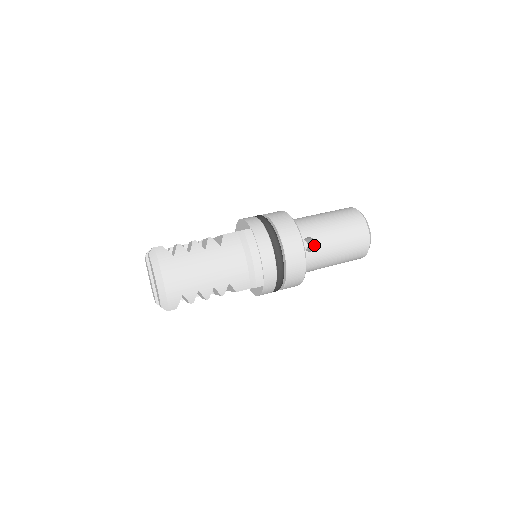
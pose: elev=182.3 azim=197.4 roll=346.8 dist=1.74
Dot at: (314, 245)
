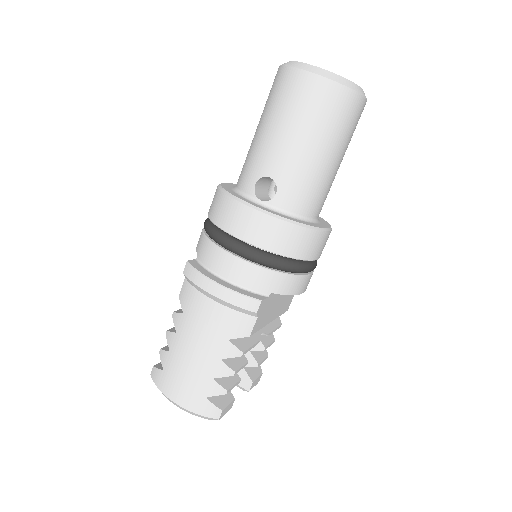
Dot at: (274, 180)
